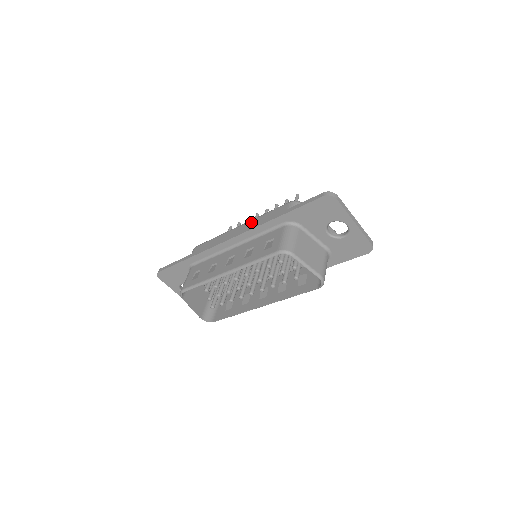
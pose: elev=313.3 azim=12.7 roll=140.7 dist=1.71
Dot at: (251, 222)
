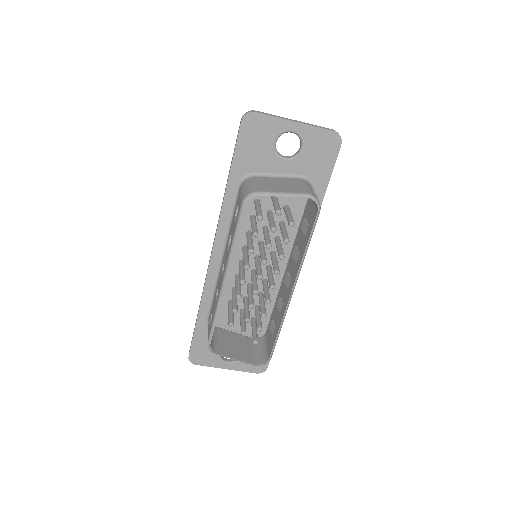
Dot at: occluded
